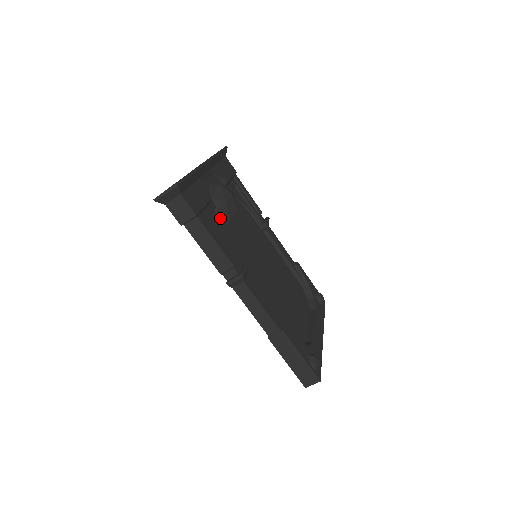
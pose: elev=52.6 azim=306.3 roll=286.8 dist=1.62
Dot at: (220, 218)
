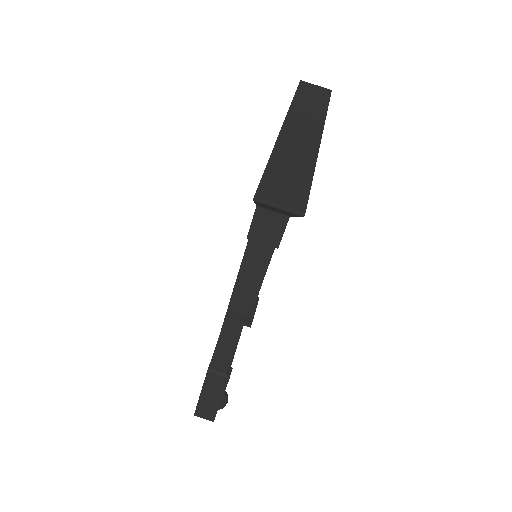
Dot at: occluded
